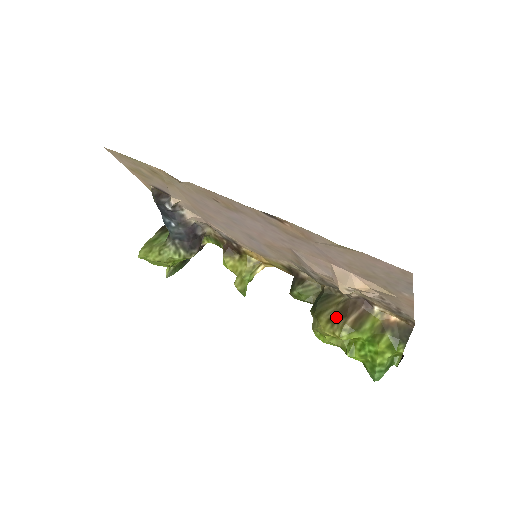
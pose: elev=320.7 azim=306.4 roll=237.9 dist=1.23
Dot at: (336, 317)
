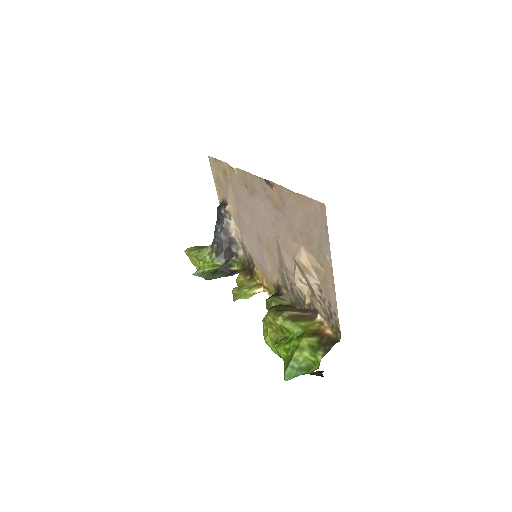
Dot at: (283, 310)
